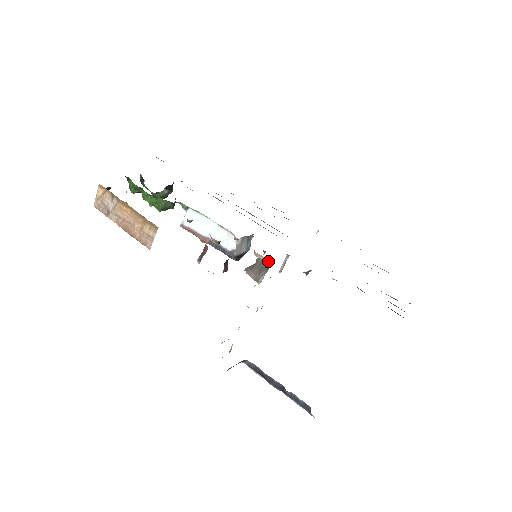
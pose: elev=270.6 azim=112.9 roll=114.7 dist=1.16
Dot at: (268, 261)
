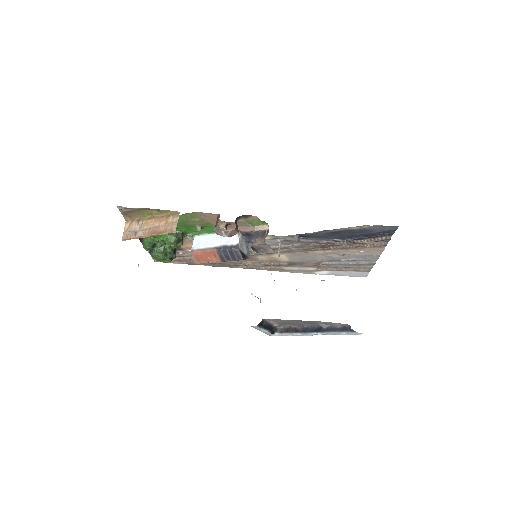
Dot at: (266, 226)
